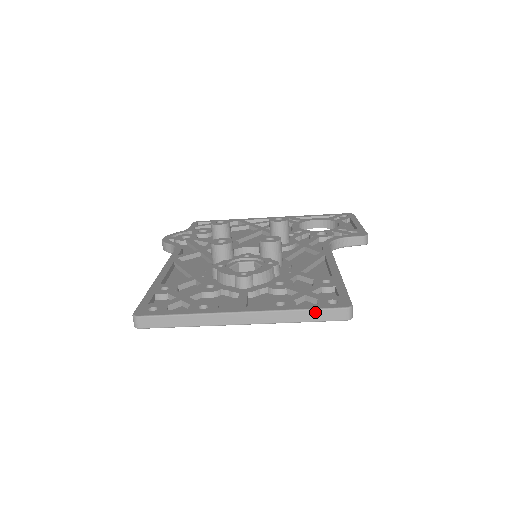
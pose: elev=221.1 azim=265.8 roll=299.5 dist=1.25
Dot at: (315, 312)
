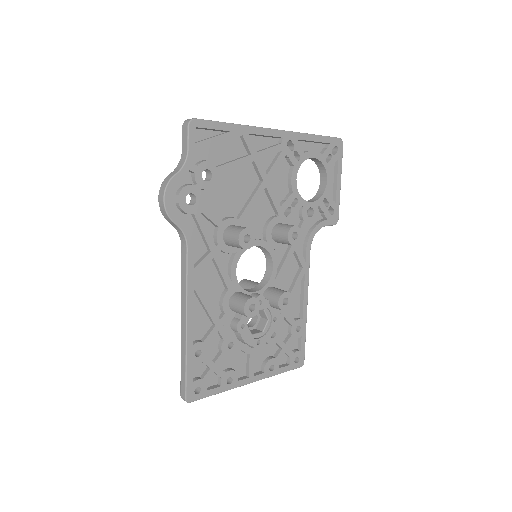
Dot at: (286, 371)
